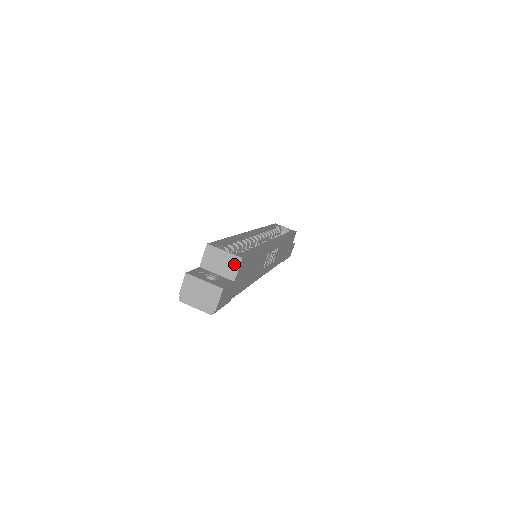
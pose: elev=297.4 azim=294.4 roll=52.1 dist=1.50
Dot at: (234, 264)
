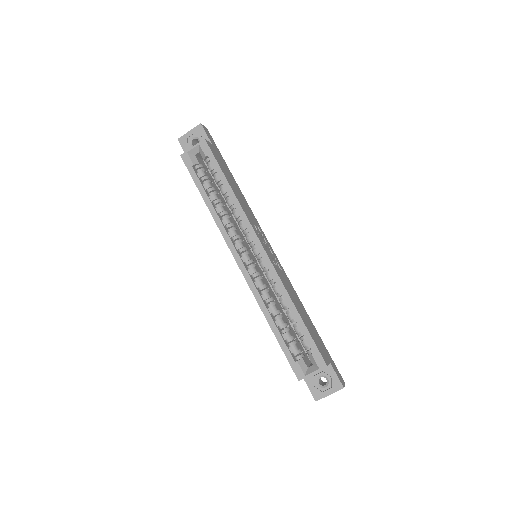
Dot at: occluded
